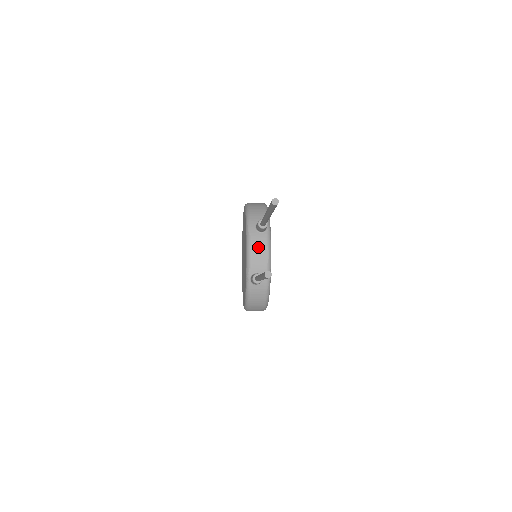
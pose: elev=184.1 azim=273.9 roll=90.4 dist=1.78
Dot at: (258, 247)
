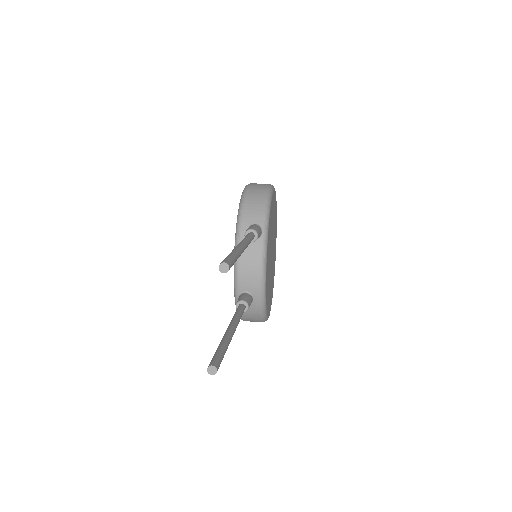
Dot at: (248, 260)
